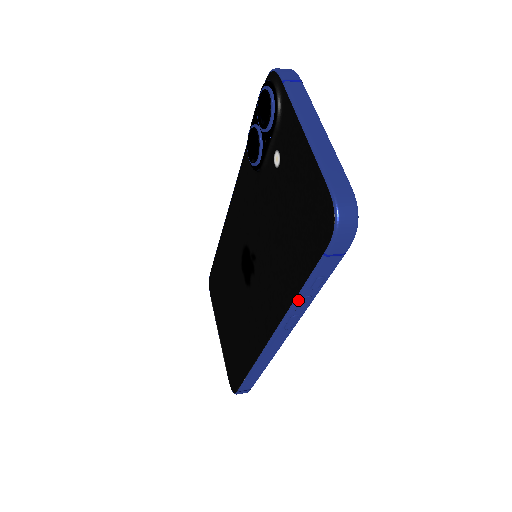
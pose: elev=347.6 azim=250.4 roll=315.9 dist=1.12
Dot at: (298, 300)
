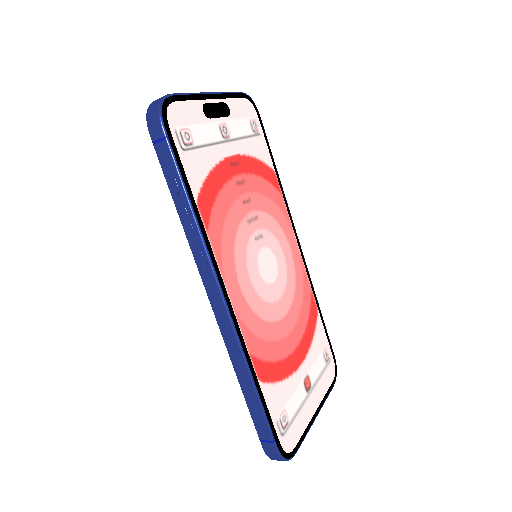
Dot at: (179, 215)
